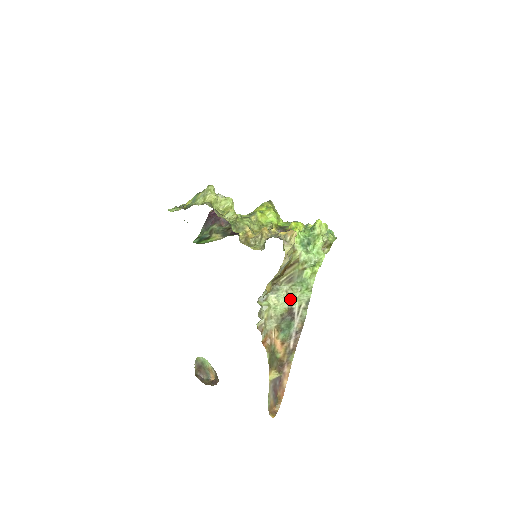
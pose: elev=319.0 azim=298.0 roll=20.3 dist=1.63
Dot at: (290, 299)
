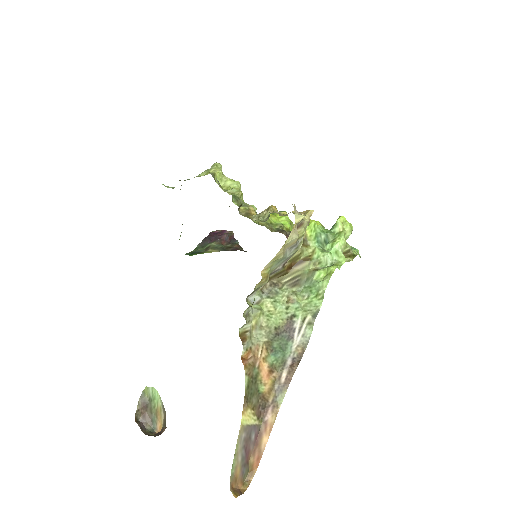
Dot at: (291, 308)
